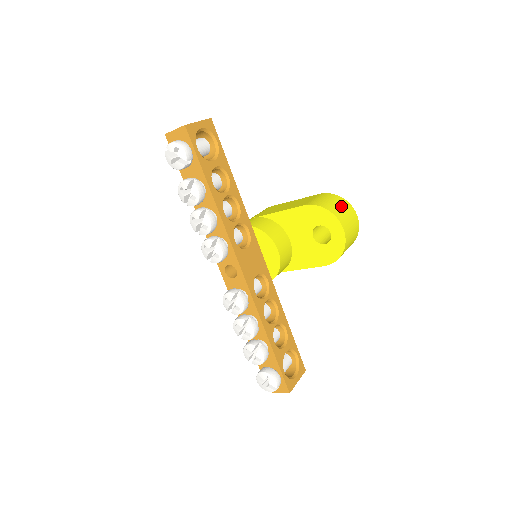
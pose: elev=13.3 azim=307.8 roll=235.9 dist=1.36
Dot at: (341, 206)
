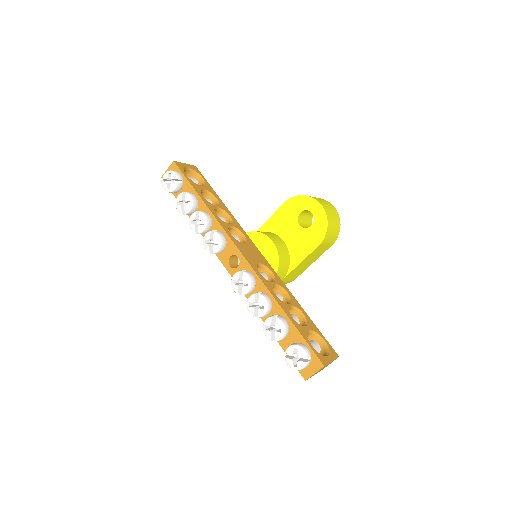
Dot at: (315, 197)
